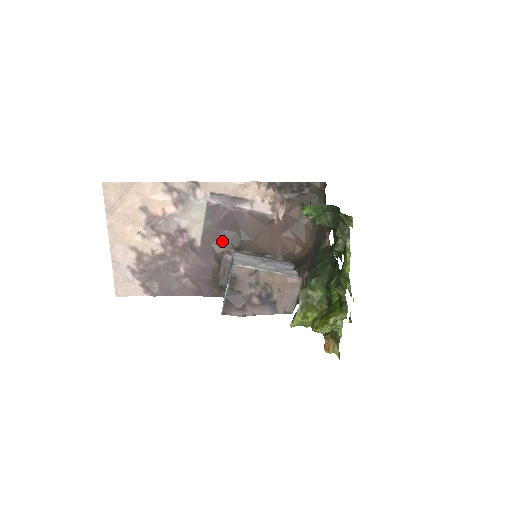
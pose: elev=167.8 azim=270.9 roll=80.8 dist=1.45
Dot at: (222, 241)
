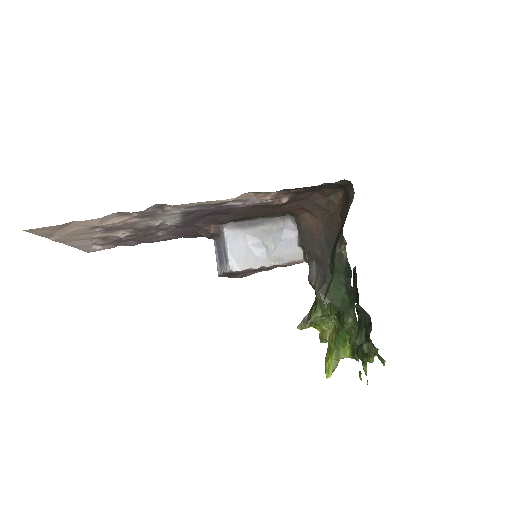
Dot at: (207, 221)
